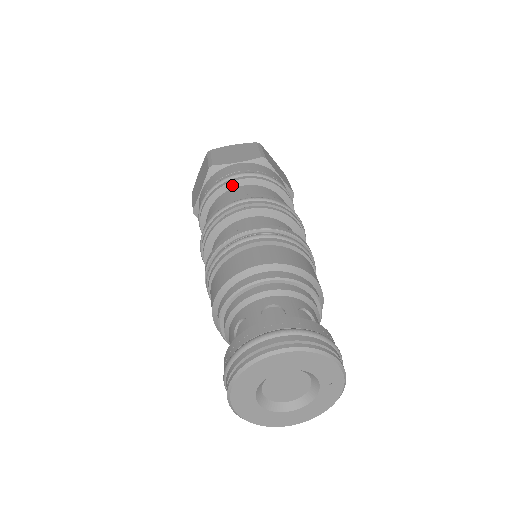
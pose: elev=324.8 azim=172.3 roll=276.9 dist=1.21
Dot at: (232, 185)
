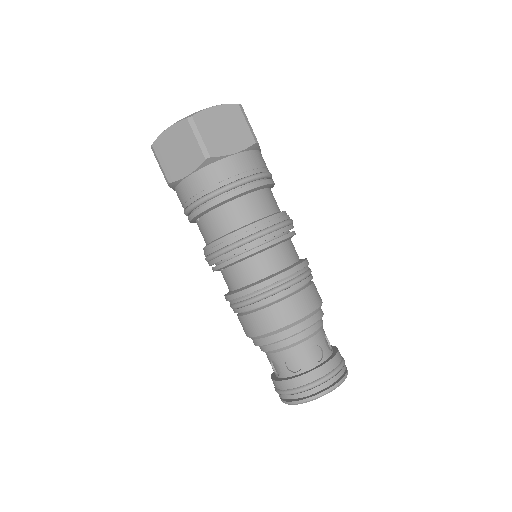
Dot at: (241, 195)
